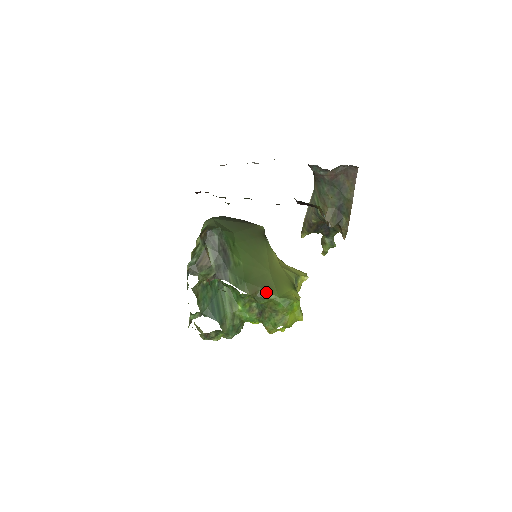
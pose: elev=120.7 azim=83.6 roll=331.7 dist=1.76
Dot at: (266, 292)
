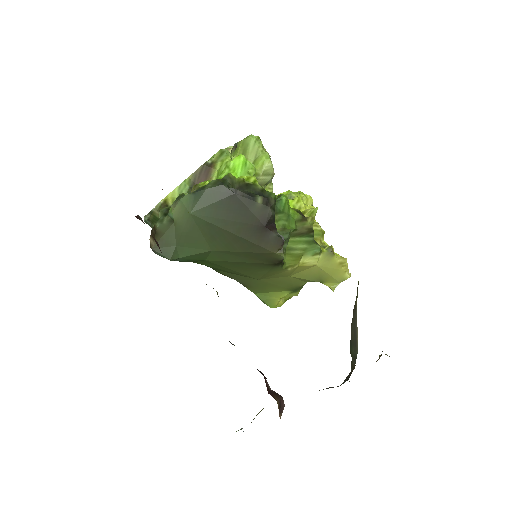
Dot at: occluded
